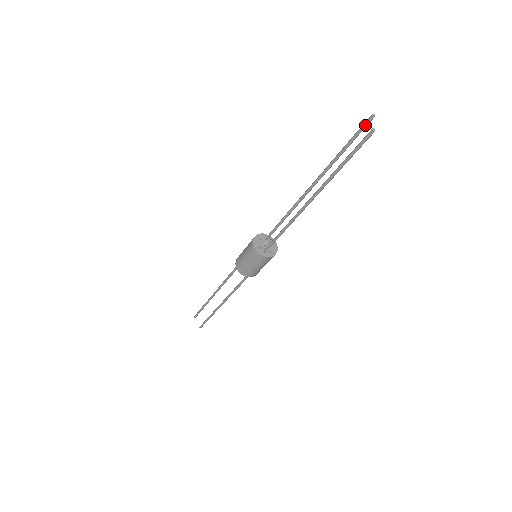
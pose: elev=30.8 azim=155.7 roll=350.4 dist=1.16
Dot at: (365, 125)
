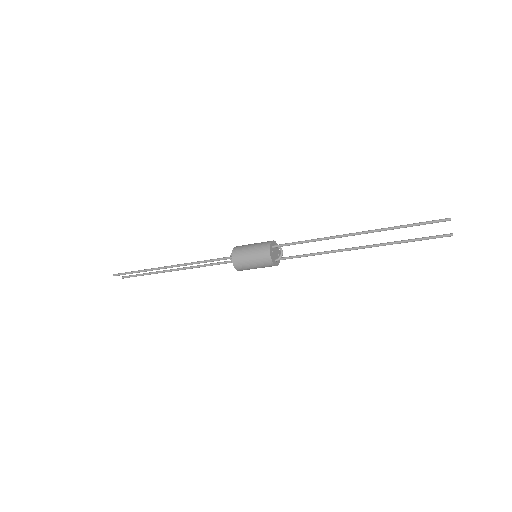
Dot at: occluded
